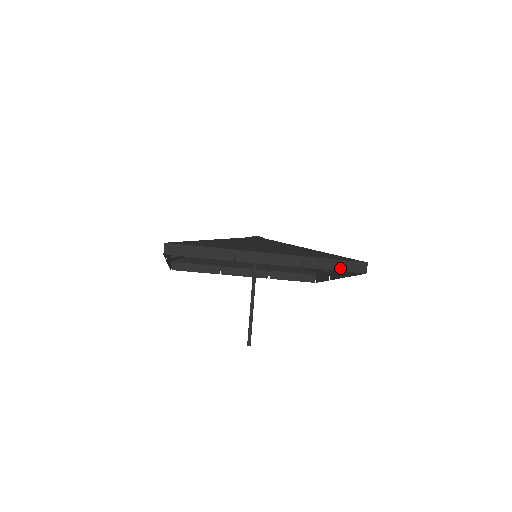
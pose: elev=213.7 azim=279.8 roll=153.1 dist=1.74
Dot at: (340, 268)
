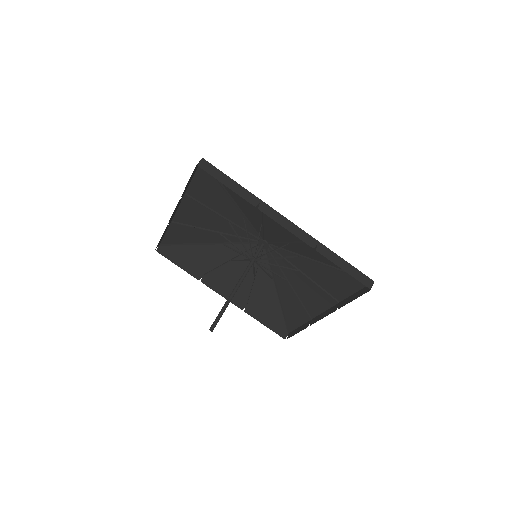
Dot at: (348, 271)
